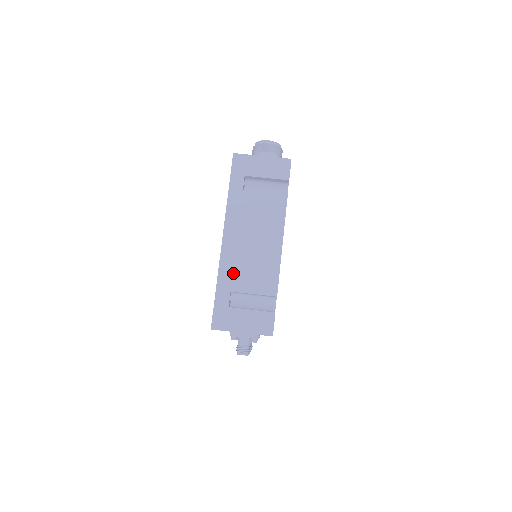
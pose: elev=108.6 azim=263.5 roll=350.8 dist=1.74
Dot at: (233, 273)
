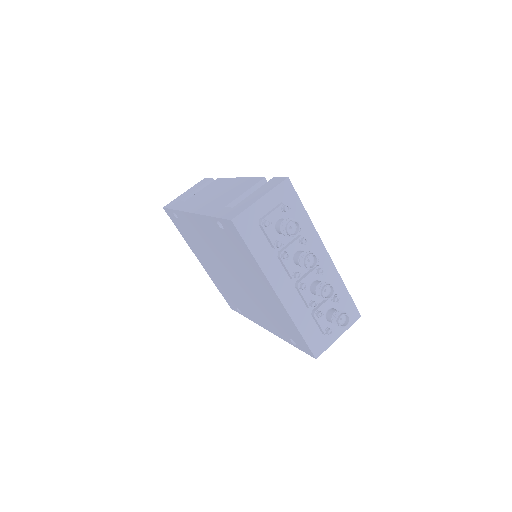
Dot at: (217, 205)
